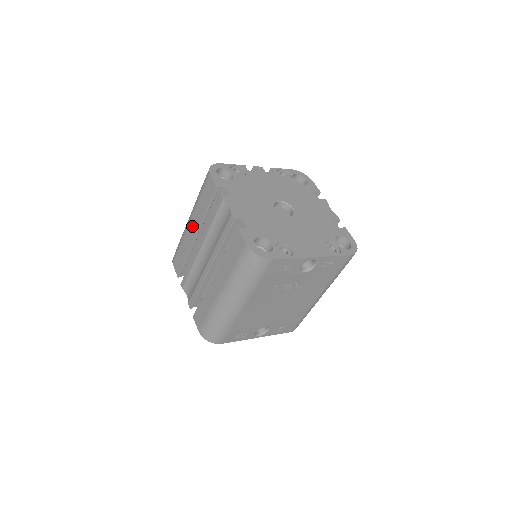
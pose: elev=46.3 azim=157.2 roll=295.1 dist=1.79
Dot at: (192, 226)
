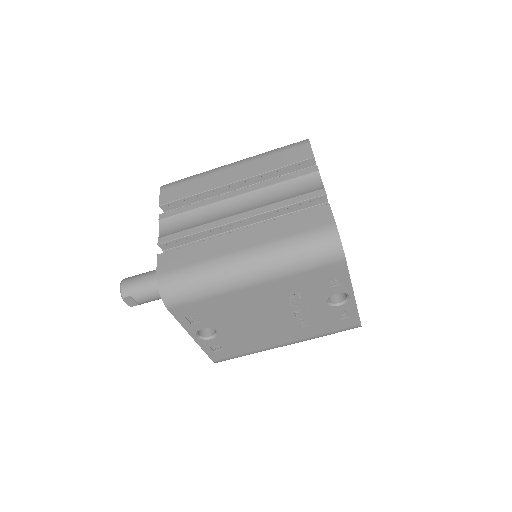
Dot at: (236, 171)
